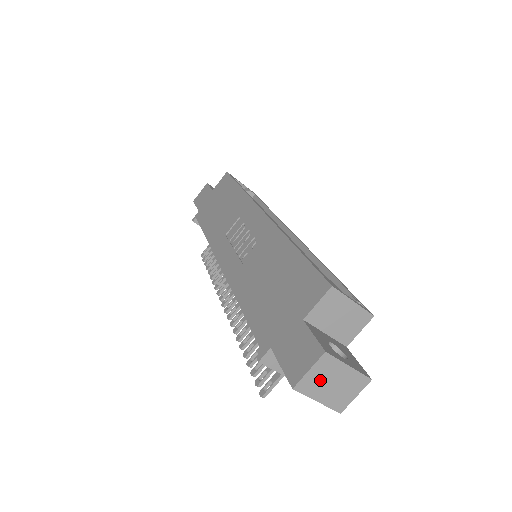
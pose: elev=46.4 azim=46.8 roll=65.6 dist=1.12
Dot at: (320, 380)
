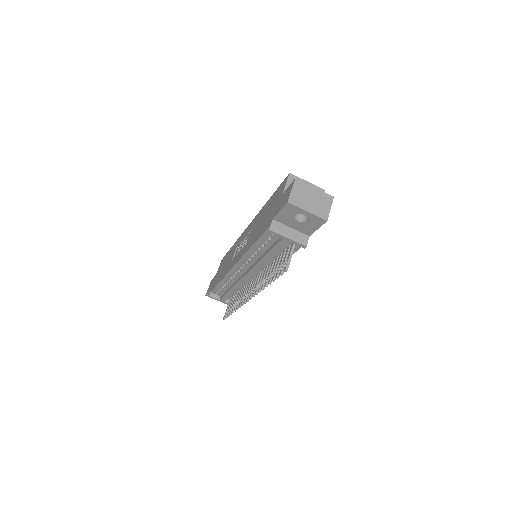
Dot at: (302, 197)
